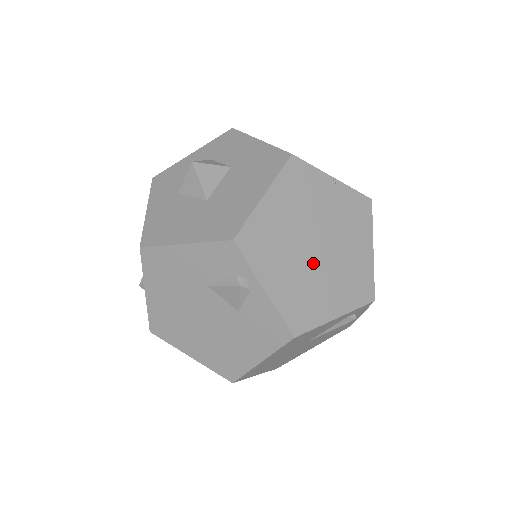
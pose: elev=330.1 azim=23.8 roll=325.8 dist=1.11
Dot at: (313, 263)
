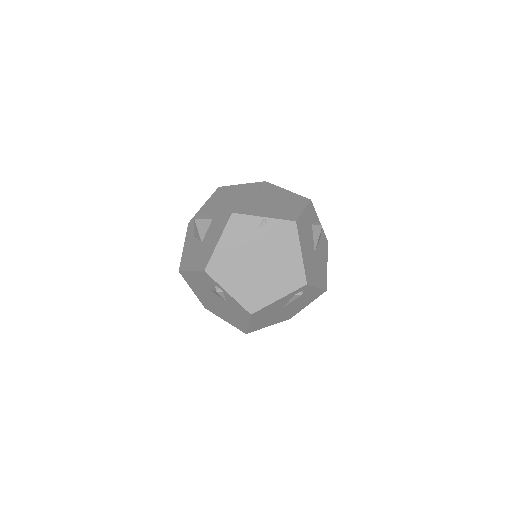
Dot at: (257, 272)
